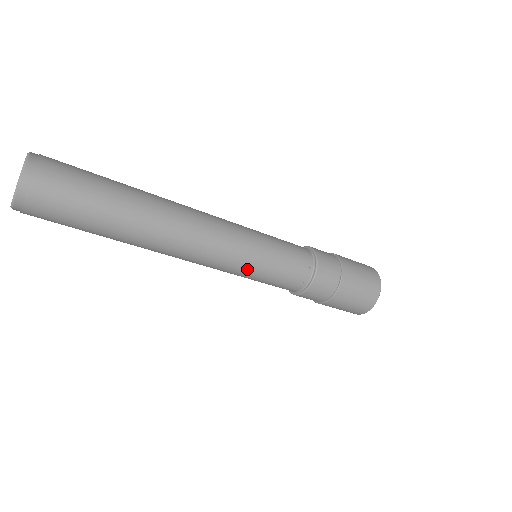
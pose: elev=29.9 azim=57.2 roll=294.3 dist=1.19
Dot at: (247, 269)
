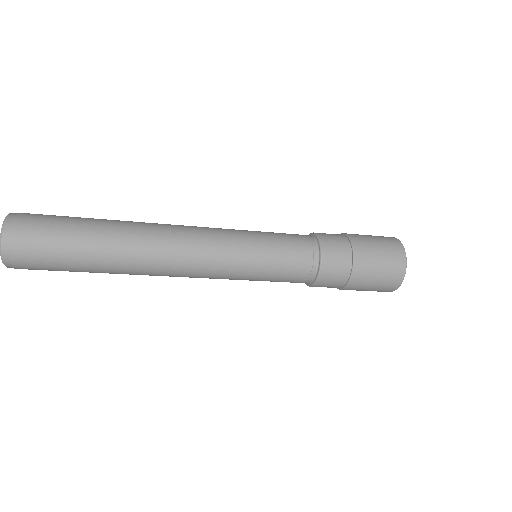
Dot at: (246, 259)
